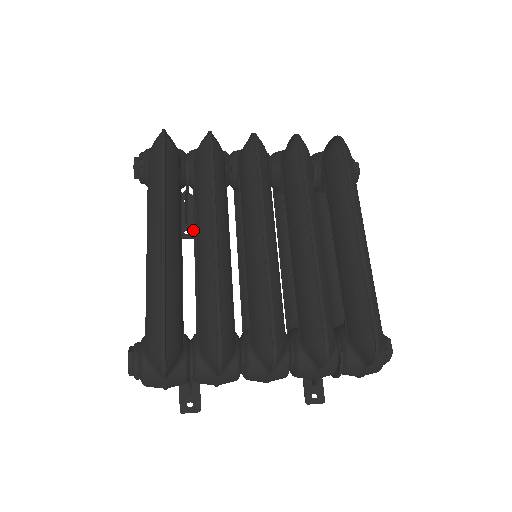
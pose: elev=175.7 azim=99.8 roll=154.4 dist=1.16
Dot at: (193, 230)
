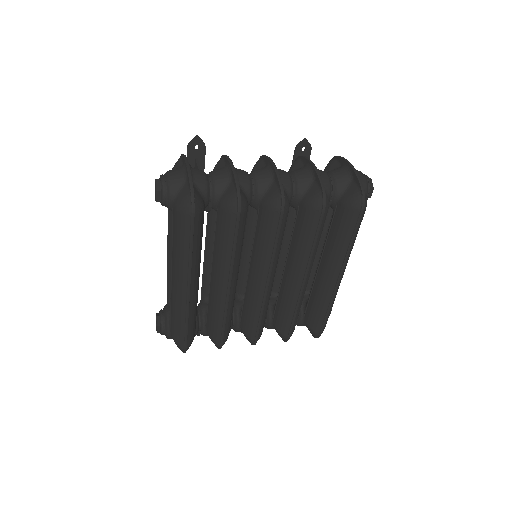
Dot at: occluded
